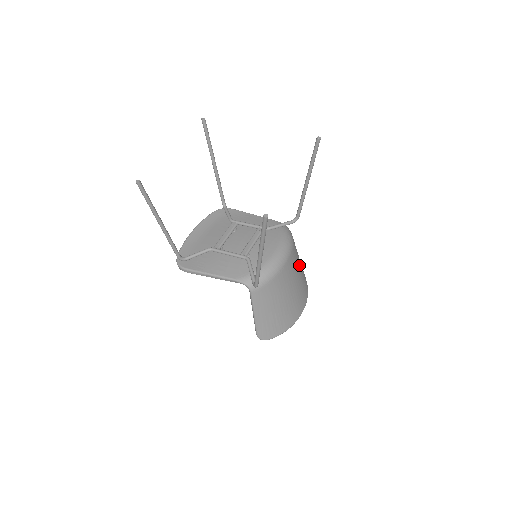
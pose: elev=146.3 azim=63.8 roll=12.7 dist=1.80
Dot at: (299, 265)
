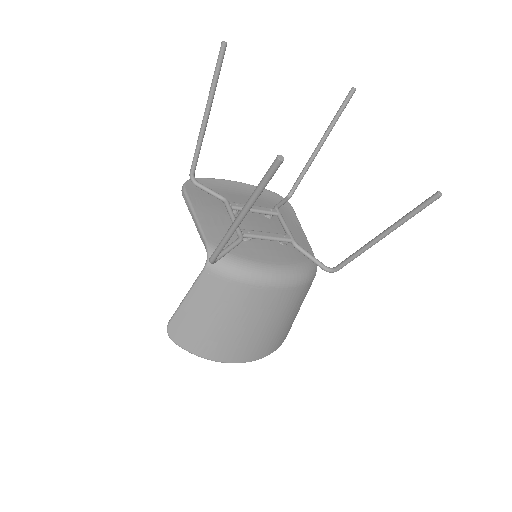
Dot at: (285, 316)
